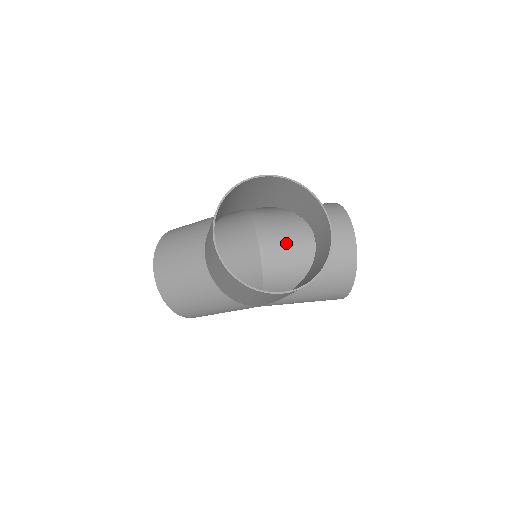
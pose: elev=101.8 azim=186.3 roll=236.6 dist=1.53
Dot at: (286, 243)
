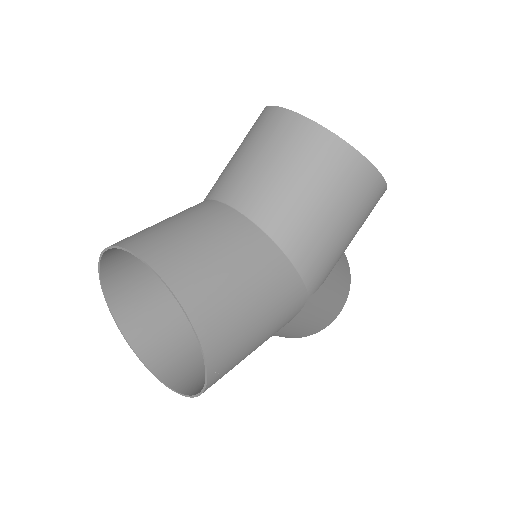
Dot at: occluded
